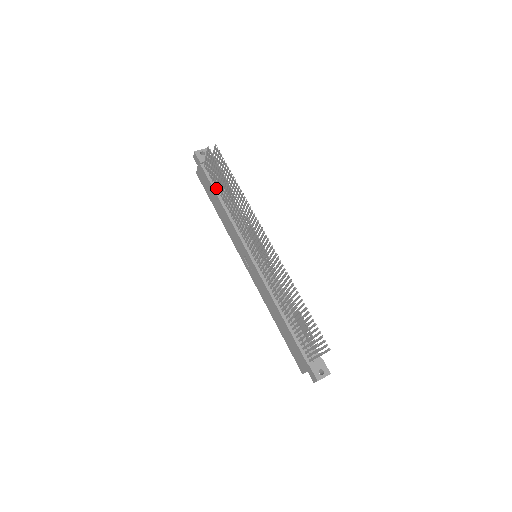
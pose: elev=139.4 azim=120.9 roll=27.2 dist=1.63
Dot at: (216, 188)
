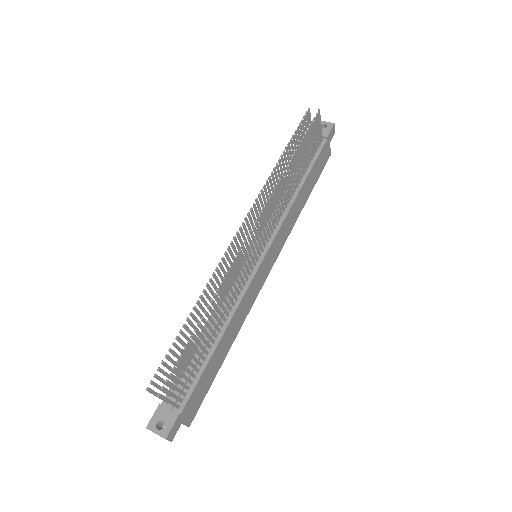
Dot at: occluded
